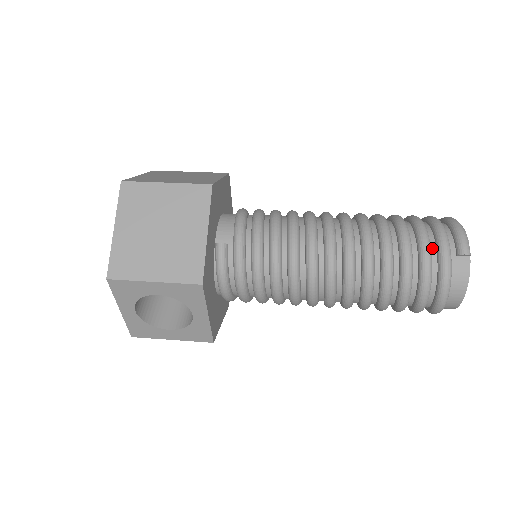
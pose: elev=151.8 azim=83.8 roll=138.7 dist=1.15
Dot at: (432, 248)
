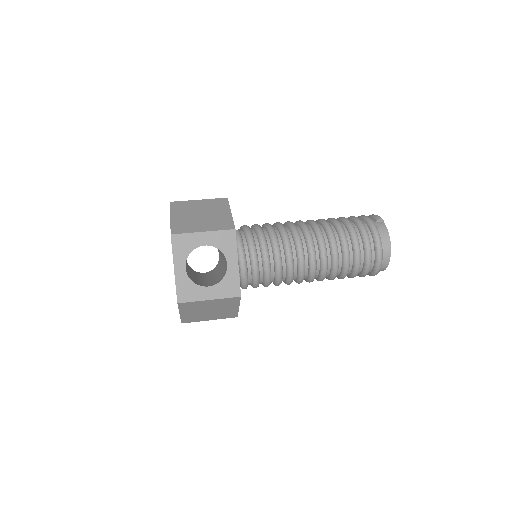
Dot at: occluded
